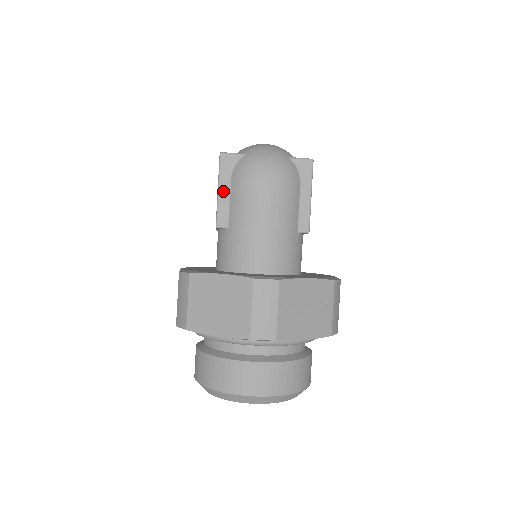
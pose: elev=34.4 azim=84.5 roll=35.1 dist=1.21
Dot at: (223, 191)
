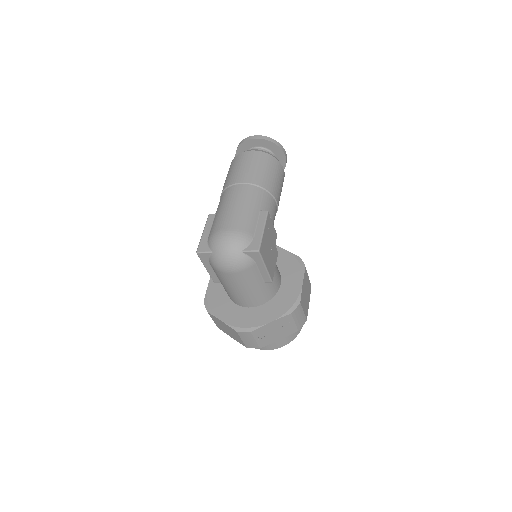
Dot at: (209, 269)
